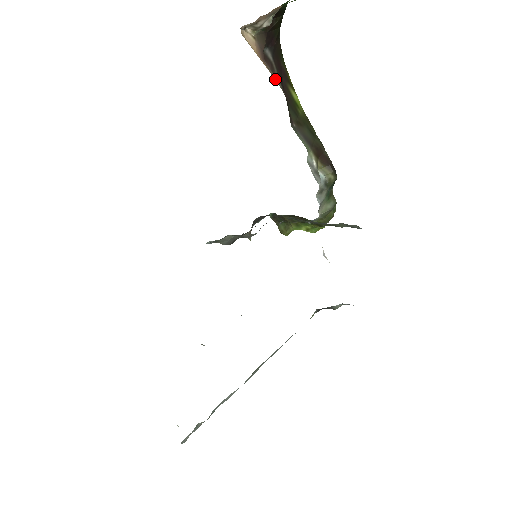
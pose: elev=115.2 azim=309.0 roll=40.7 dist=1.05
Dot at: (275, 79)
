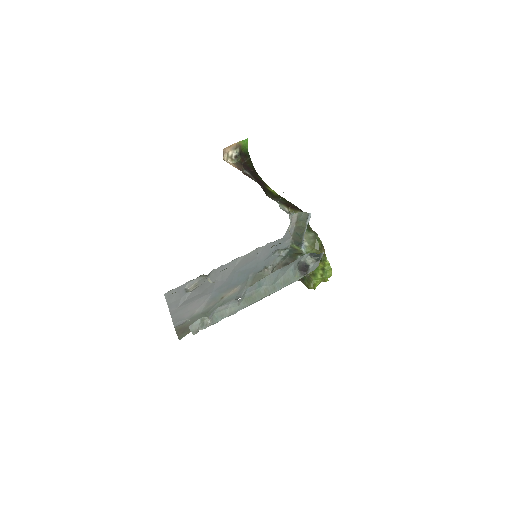
Dot at: occluded
